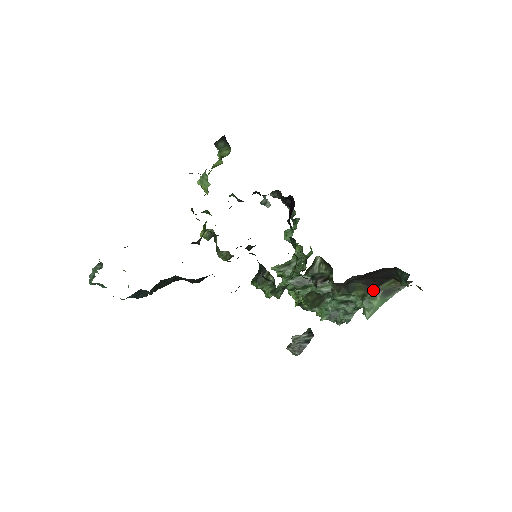
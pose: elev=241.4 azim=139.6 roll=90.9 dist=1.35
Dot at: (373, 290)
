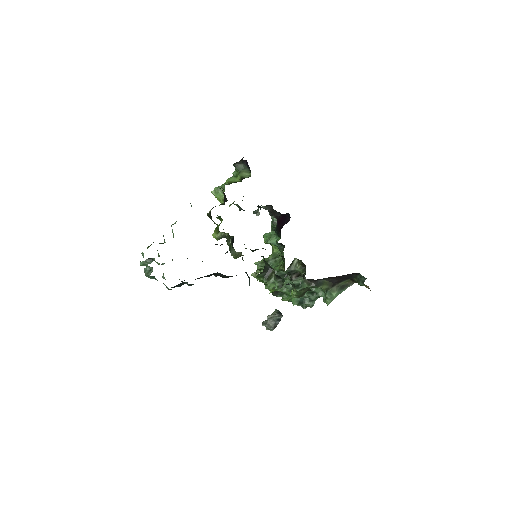
Dot at: (334, 286)
